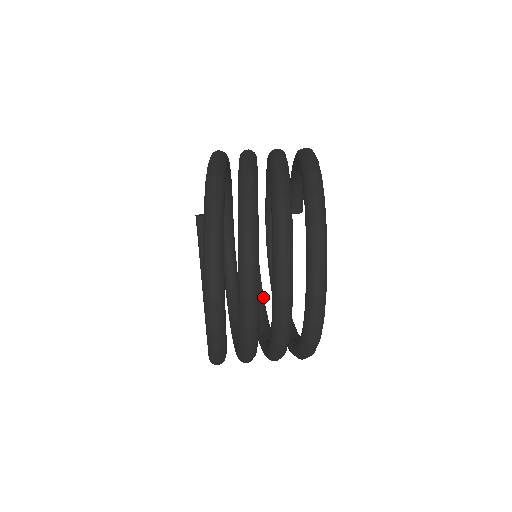
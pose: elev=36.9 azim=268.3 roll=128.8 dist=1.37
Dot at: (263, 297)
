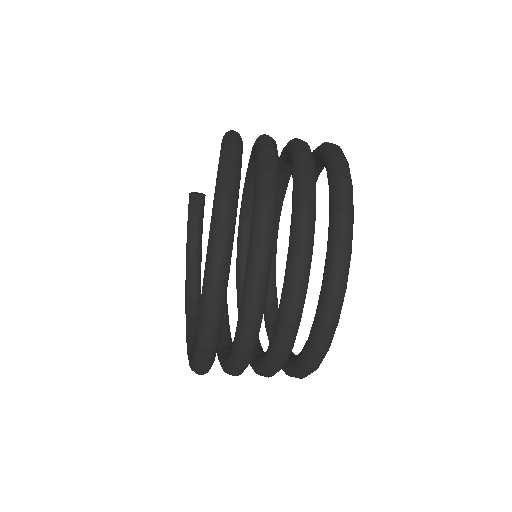
Dot at: occluded
